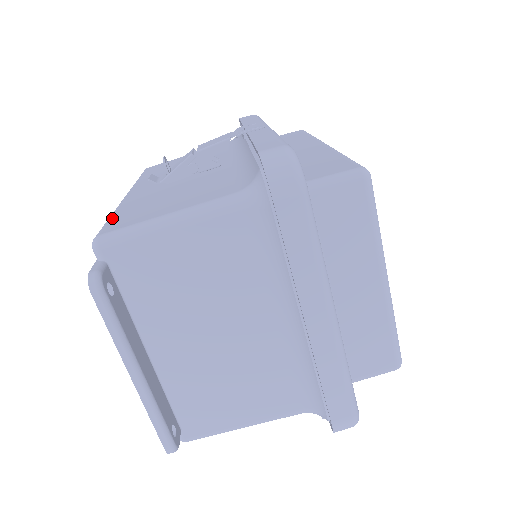
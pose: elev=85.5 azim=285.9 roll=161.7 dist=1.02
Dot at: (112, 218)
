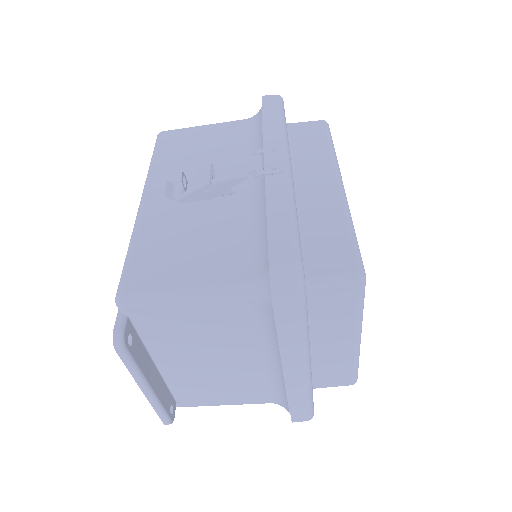
Dot at: (131, 259)
